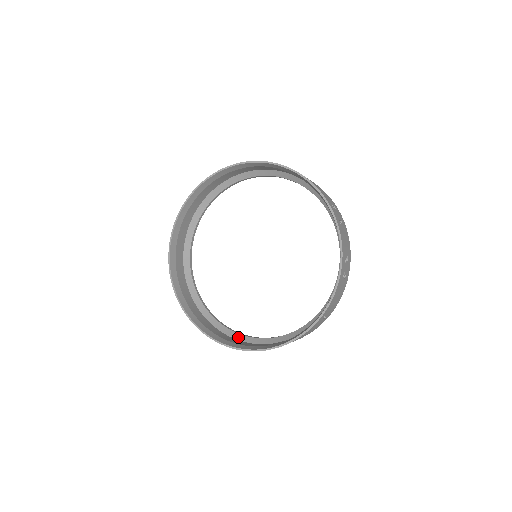
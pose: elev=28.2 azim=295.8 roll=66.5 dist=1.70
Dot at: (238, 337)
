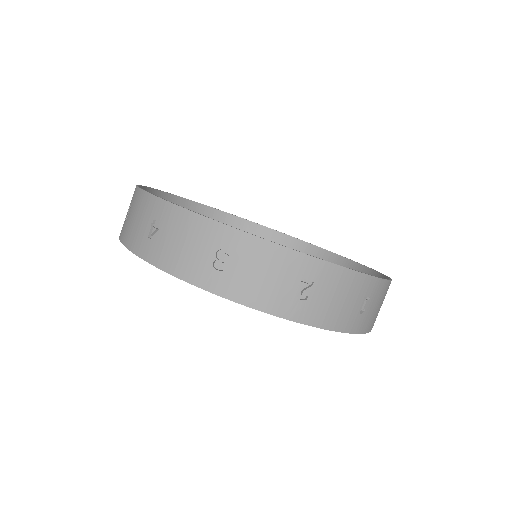
Dot at: occluded
